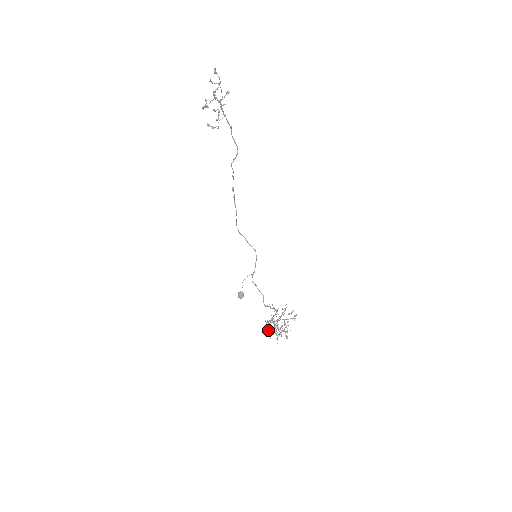
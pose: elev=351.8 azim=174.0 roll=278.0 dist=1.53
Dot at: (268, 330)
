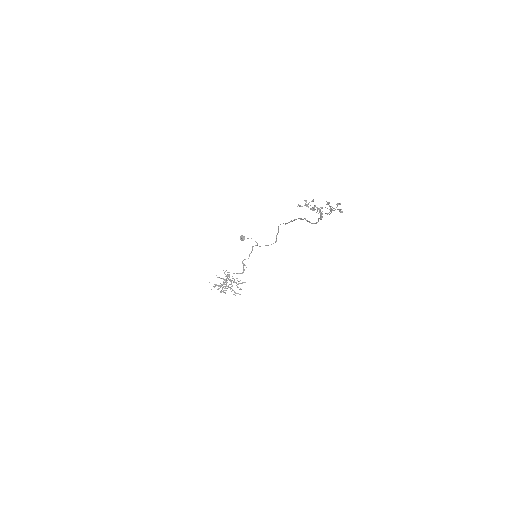
Dot at: (218, 277)
